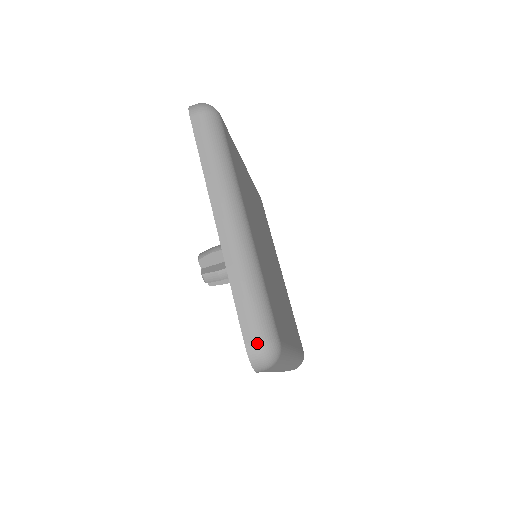
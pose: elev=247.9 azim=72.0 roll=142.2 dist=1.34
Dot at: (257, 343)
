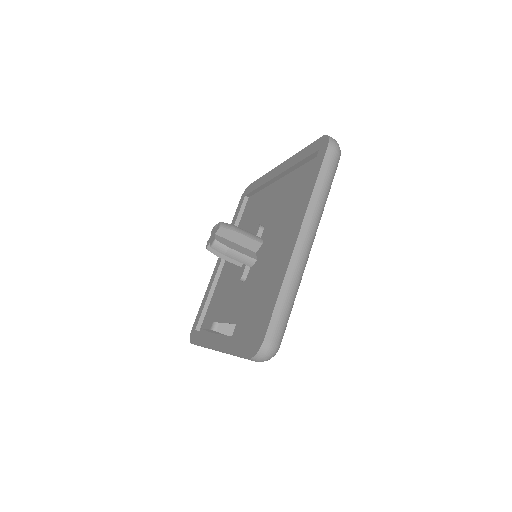
Dot at: (272, 343)
